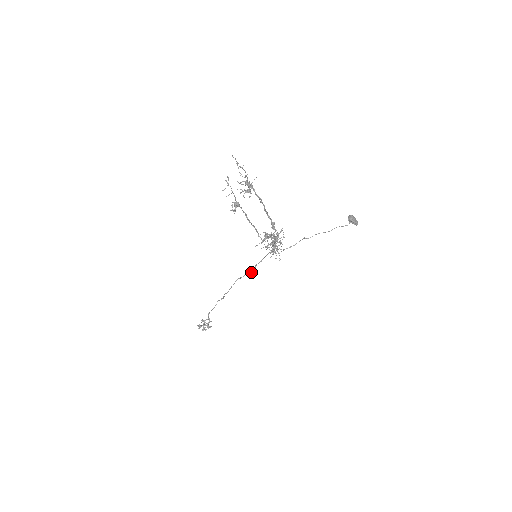
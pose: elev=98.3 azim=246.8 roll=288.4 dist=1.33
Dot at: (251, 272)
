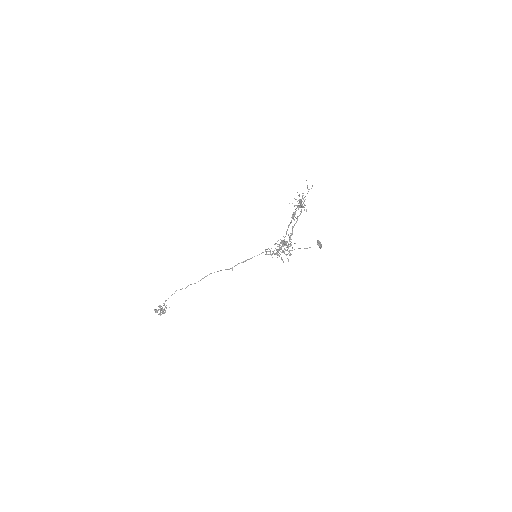
Dot at: (229, 269)
